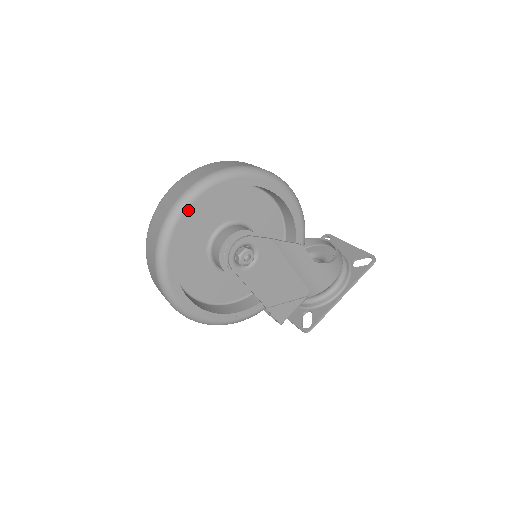
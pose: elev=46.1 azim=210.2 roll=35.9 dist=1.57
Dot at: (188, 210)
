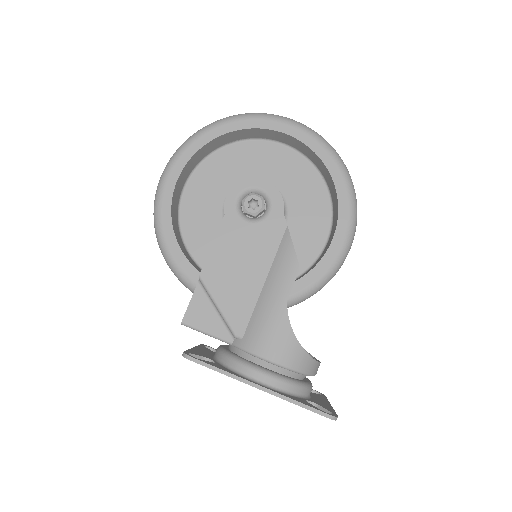
Dot at: (274, 123)
